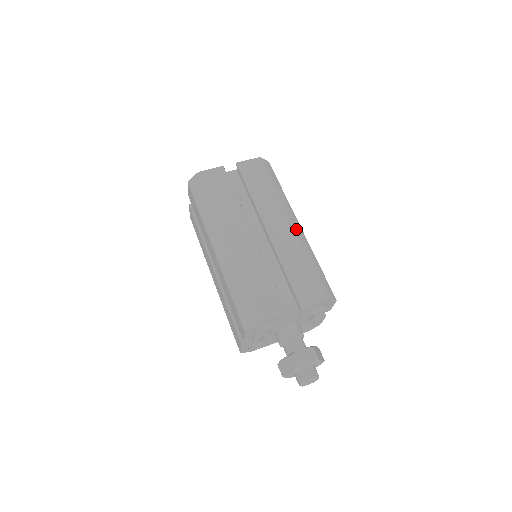
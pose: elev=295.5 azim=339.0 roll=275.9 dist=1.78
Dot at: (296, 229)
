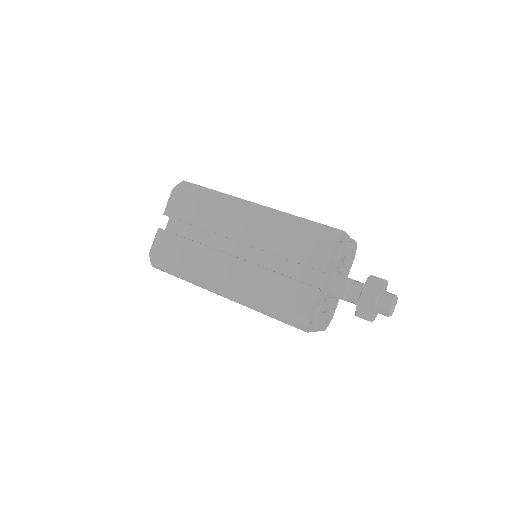
Dot at: occluded
